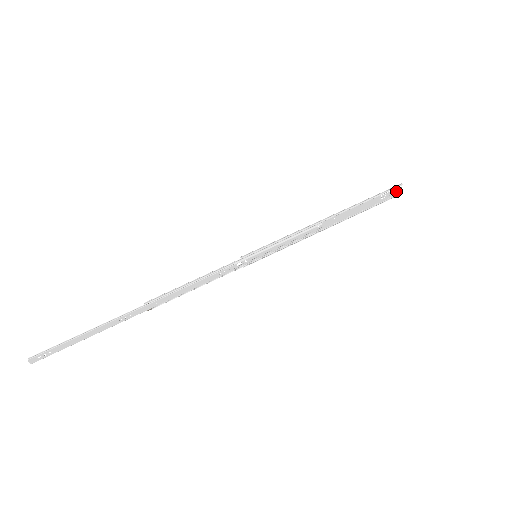
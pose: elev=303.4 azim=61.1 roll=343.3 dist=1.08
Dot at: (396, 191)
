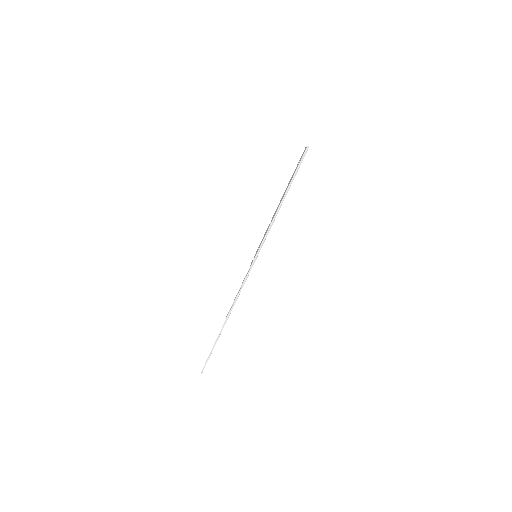
Dot at: (305, 150)
